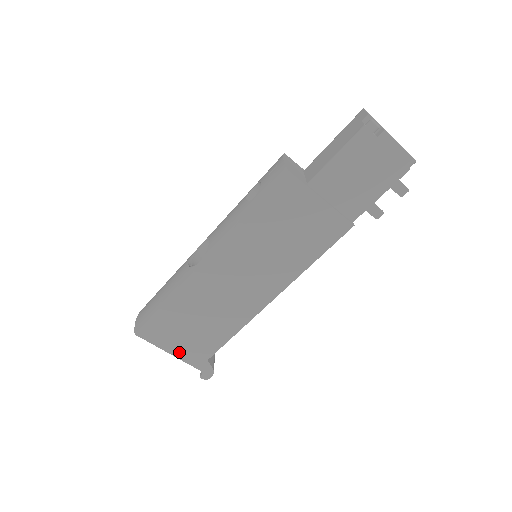
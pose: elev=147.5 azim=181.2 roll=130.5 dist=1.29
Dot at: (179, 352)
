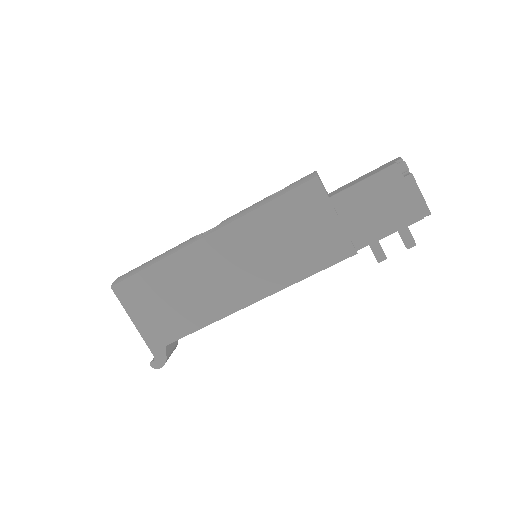
Dot at: (143, 325)
